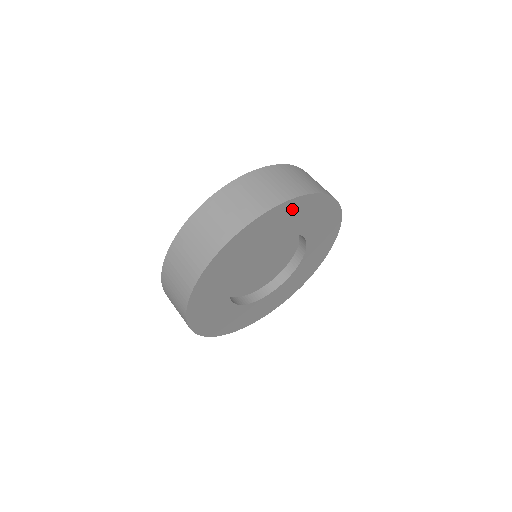
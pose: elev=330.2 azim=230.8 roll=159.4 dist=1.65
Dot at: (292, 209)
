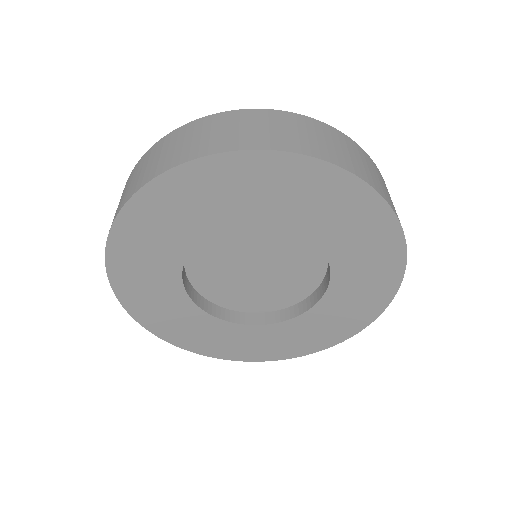
Dot at: (259, 172)
